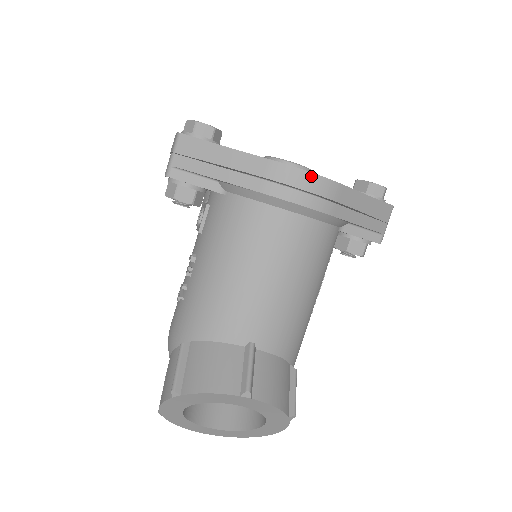
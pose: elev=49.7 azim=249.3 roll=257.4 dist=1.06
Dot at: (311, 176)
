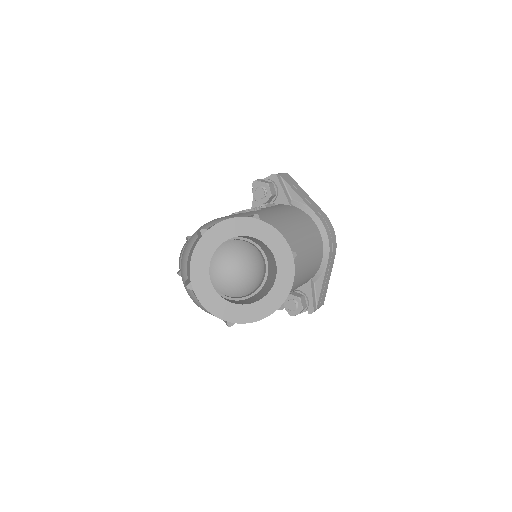
Dot at: (334, 235)
